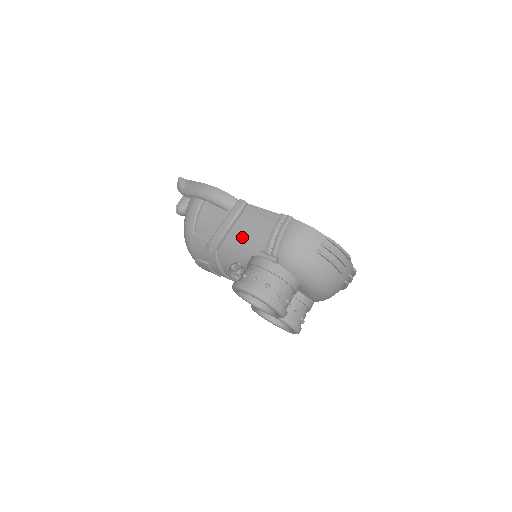
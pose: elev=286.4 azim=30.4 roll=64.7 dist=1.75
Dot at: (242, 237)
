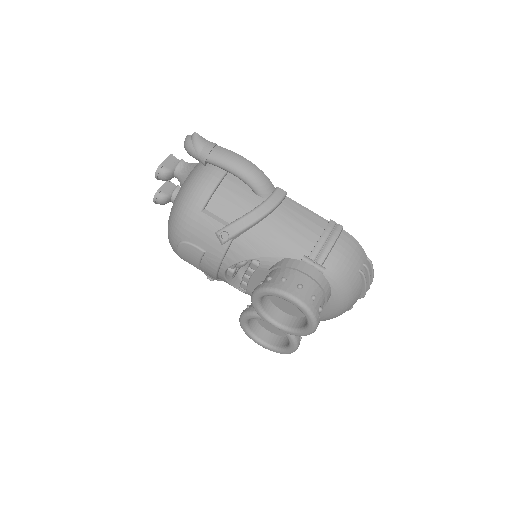
Dot at: (277, 232)
